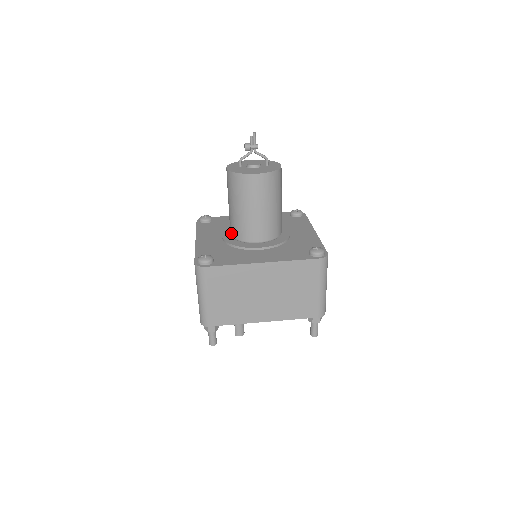
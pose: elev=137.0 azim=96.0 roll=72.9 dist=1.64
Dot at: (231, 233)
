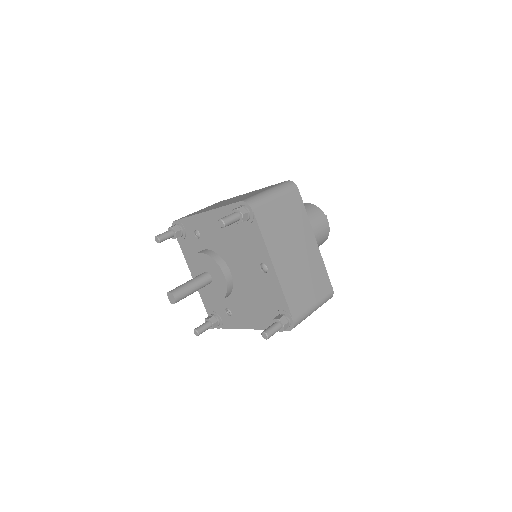
Dot at: occluded
